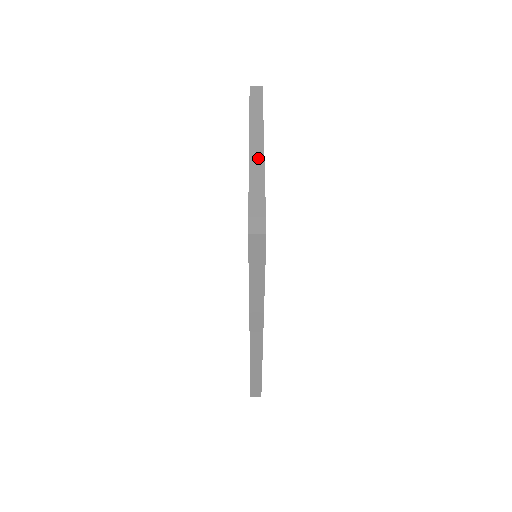
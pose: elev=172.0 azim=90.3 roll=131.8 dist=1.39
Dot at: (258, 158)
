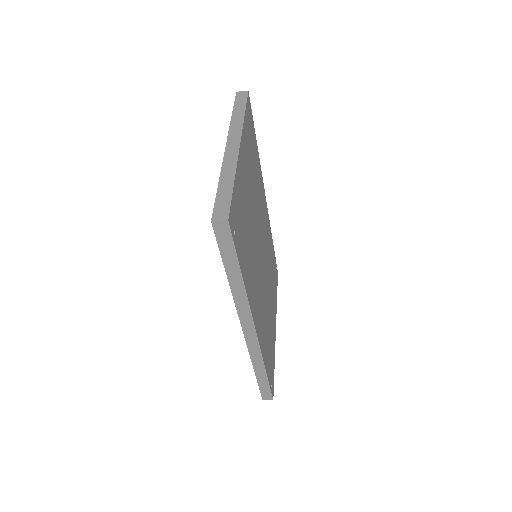
Dot at: (232, 154)
